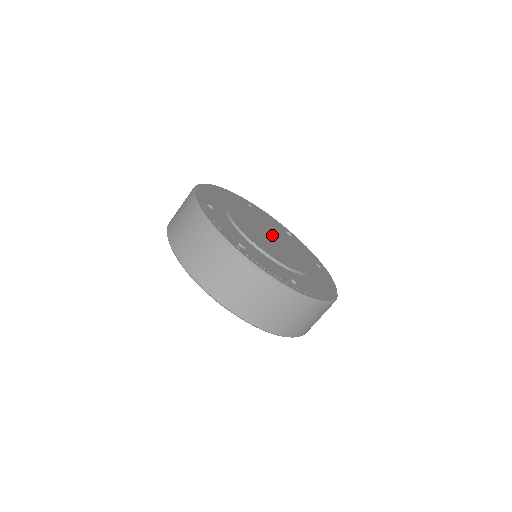
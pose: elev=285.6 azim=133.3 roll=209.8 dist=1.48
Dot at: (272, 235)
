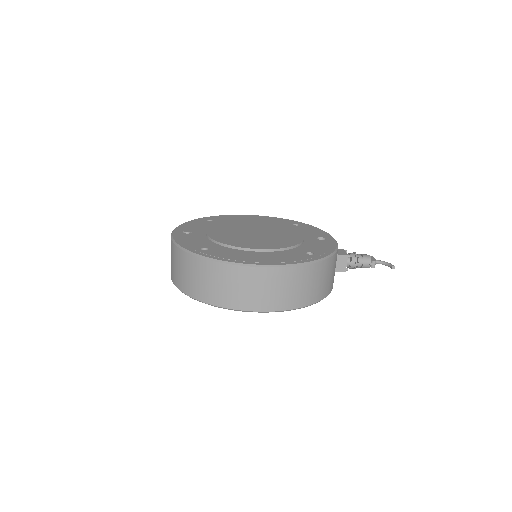
Dot at: (263, 233)
